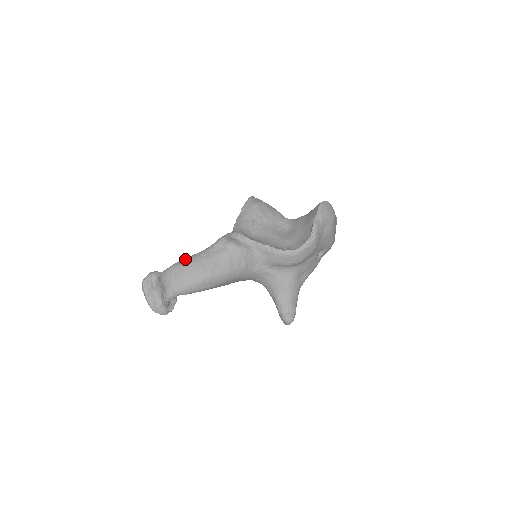
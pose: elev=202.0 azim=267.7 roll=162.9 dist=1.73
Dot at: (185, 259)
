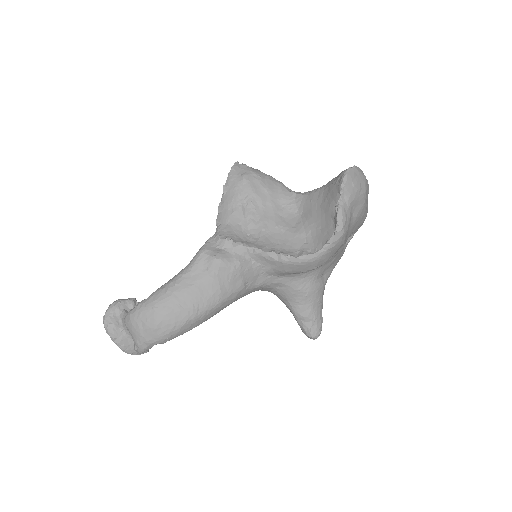
Dot at: (153, 295)
